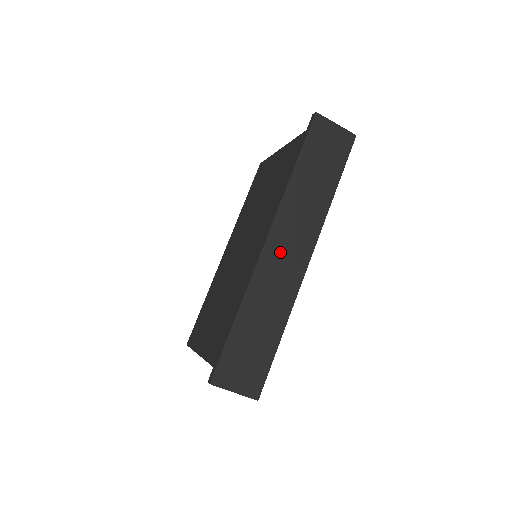
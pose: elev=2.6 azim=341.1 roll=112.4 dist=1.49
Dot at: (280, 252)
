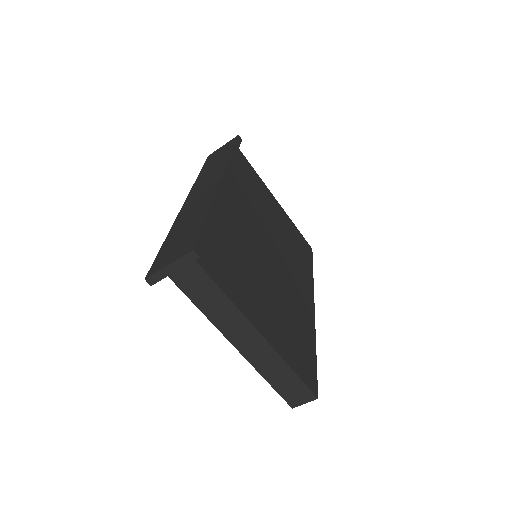
Dot at: (197, 195)
